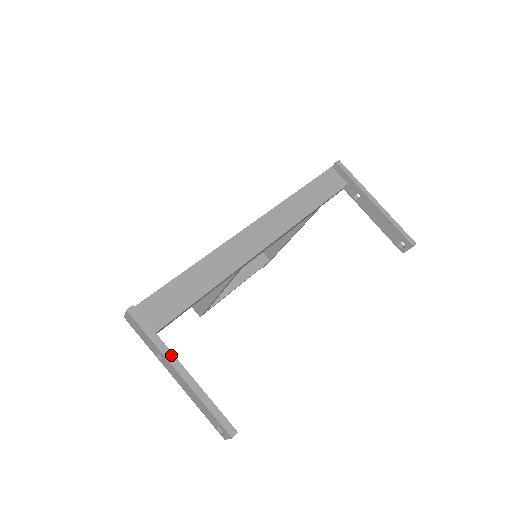
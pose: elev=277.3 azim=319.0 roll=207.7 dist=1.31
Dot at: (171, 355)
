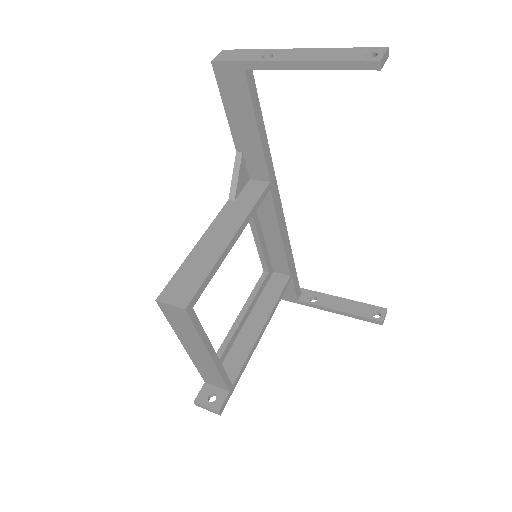
Dot at: occluded
